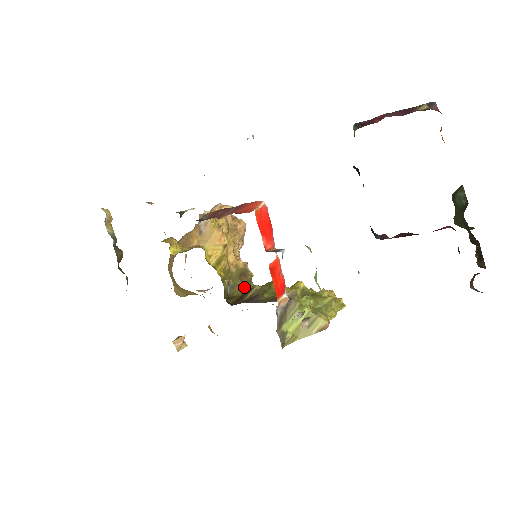
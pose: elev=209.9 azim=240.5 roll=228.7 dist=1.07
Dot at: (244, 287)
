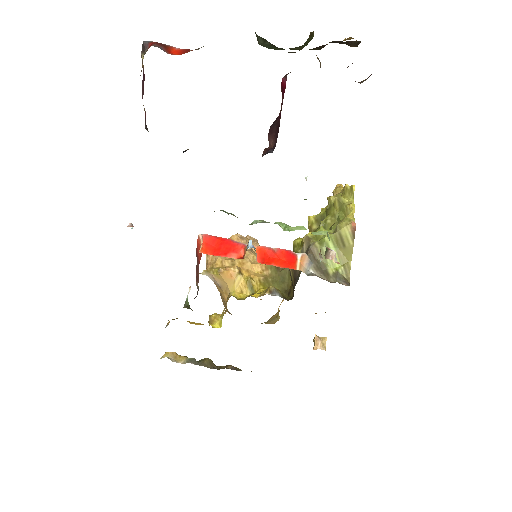
Dot at: (288, 272)
